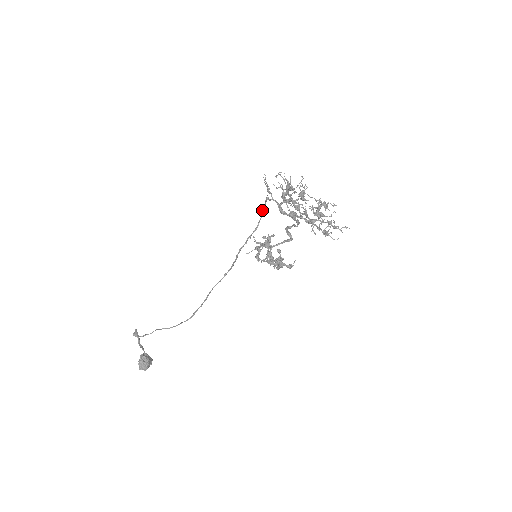
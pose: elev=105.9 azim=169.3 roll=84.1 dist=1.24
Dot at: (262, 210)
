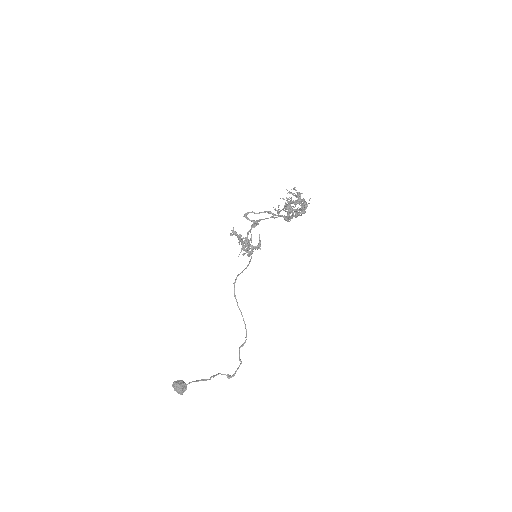
Dot at: occluded
